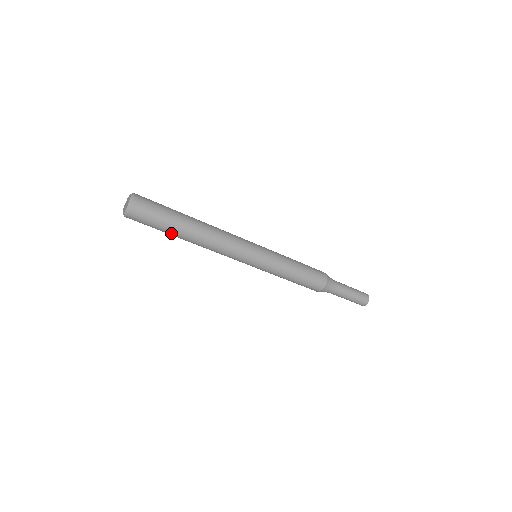
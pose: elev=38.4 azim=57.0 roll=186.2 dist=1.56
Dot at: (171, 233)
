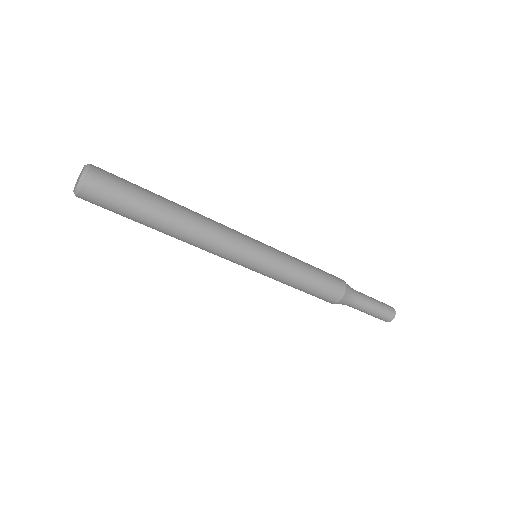
Dot at: (140, 223)
